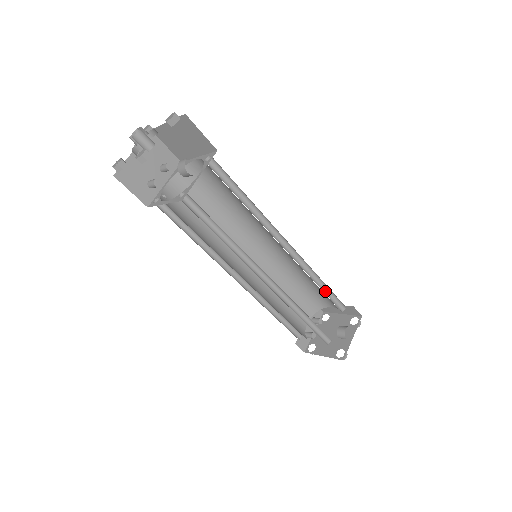
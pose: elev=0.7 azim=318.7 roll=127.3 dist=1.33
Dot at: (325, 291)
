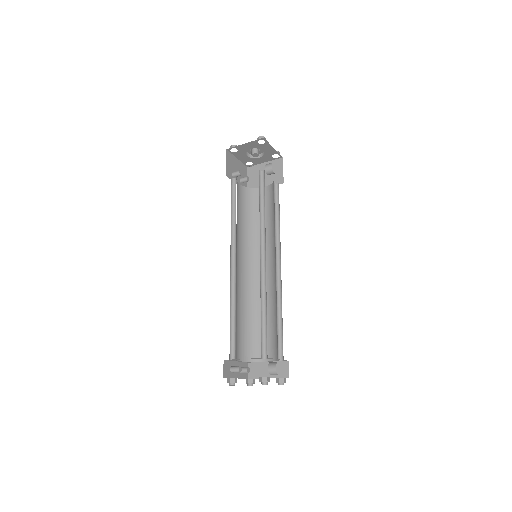
Dot at: (277, 328)
